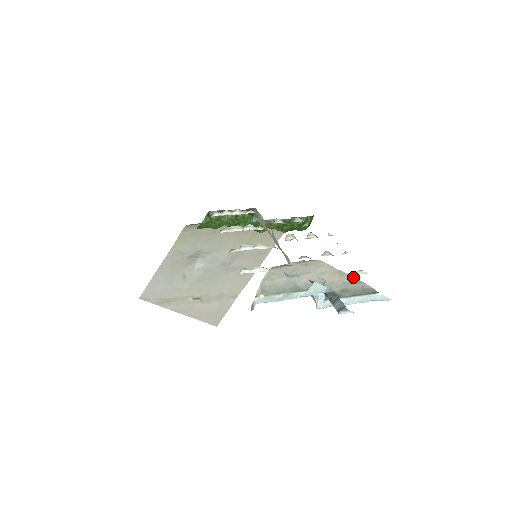
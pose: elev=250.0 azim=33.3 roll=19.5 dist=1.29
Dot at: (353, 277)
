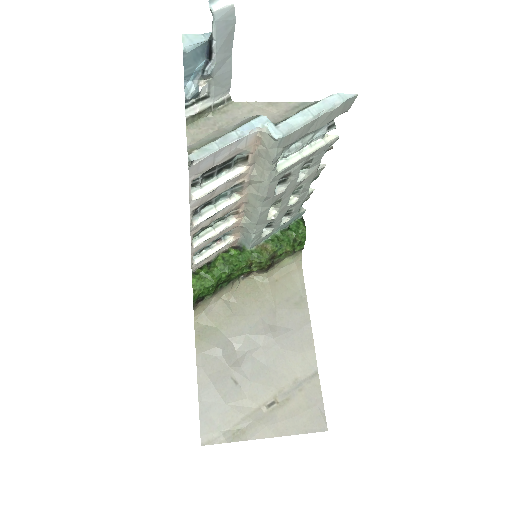
Dot at: (292, 103)
